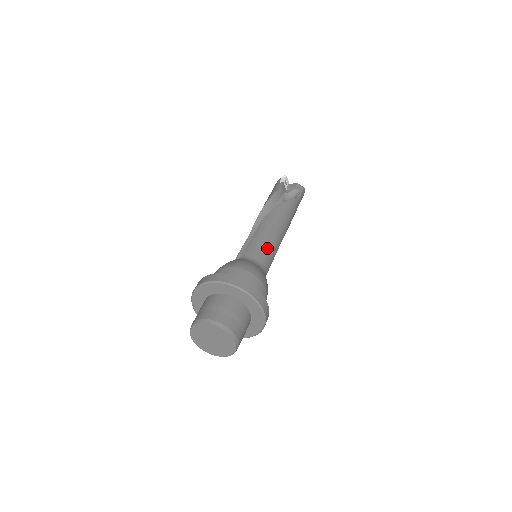
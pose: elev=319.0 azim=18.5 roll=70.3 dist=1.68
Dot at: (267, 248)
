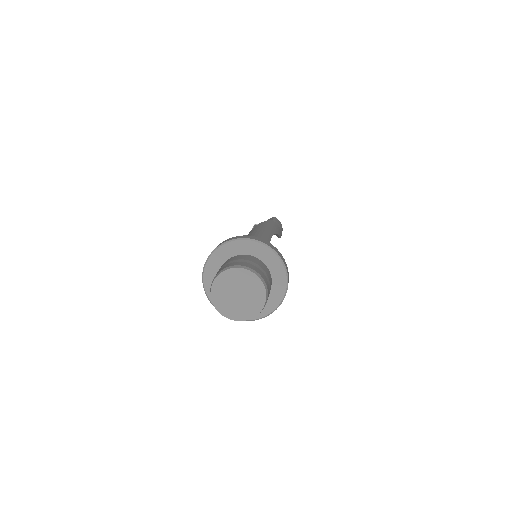
Dot at: occluded
